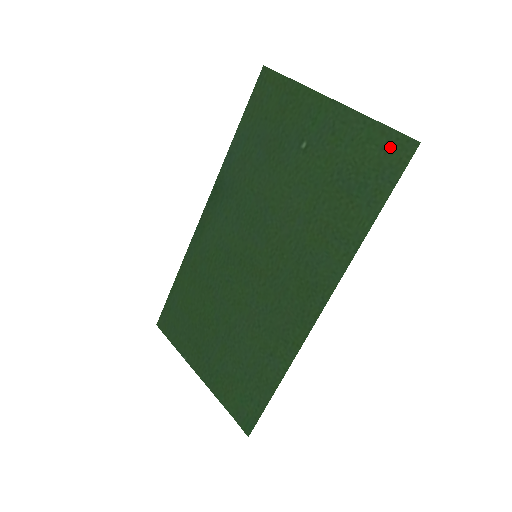
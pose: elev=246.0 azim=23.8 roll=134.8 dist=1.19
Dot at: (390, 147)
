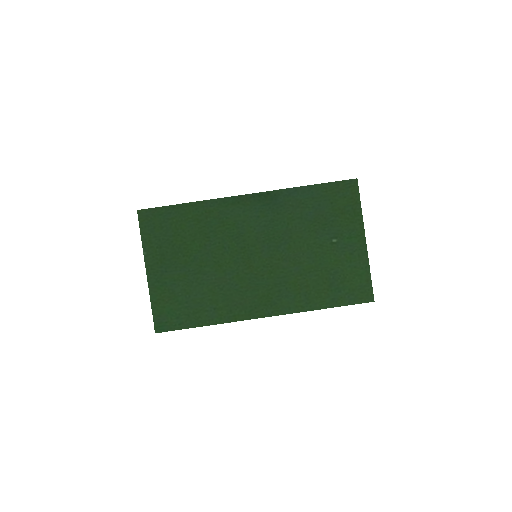
Dot at: (364, 289)
